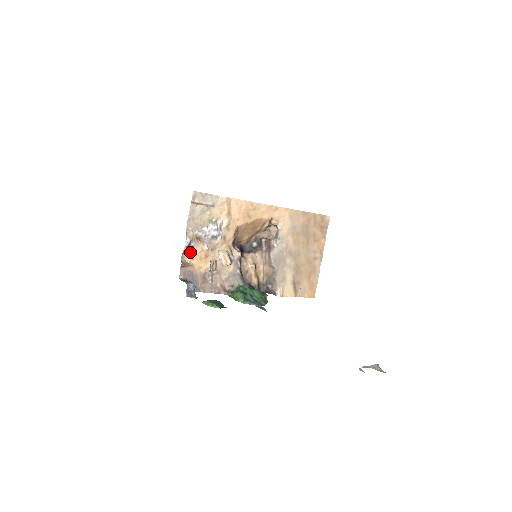
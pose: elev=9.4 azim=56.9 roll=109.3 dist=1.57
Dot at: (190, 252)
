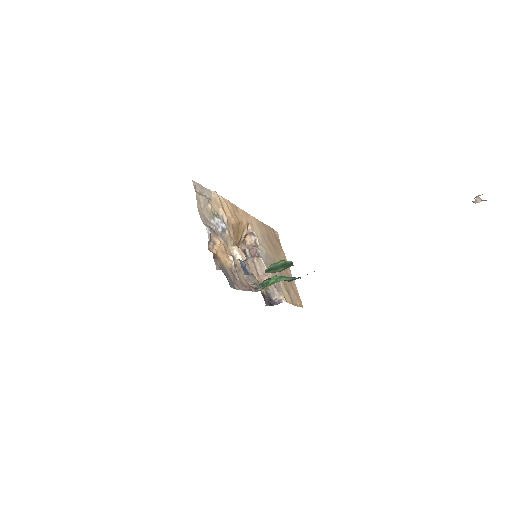
Dot at: (212, 244)
